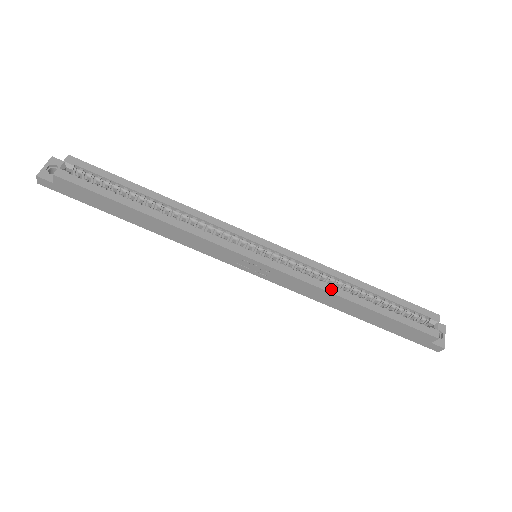
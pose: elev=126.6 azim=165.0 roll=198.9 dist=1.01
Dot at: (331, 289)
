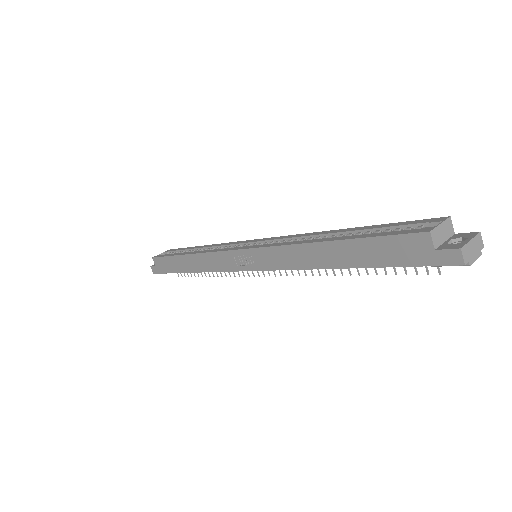
Dot at: (299, 242)
